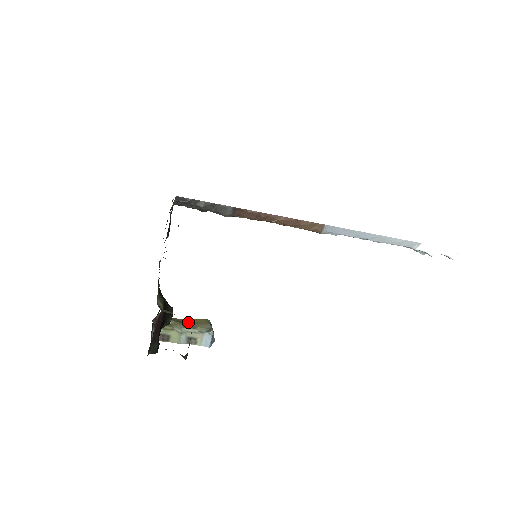
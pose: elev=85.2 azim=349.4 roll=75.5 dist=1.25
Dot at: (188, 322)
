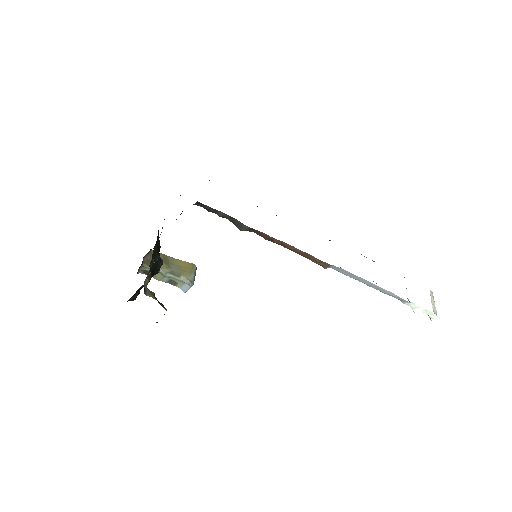
Dot at: (175, 265)
